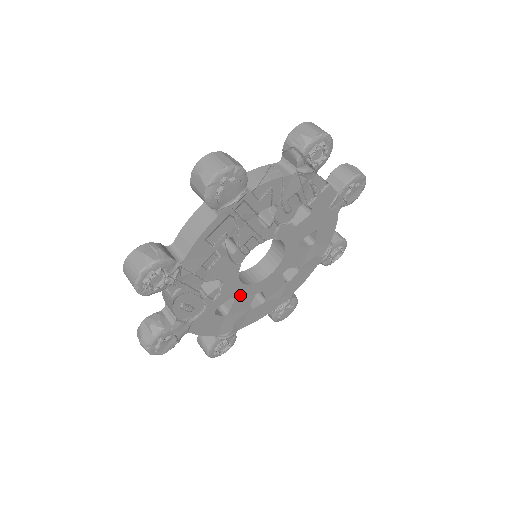
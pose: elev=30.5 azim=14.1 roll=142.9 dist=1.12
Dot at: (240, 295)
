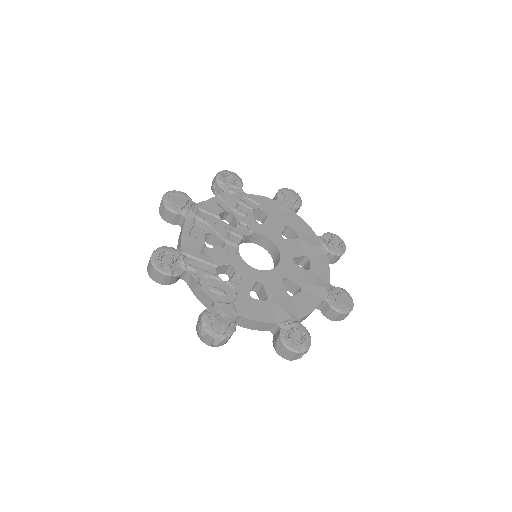
Dot at: (264, 281)
